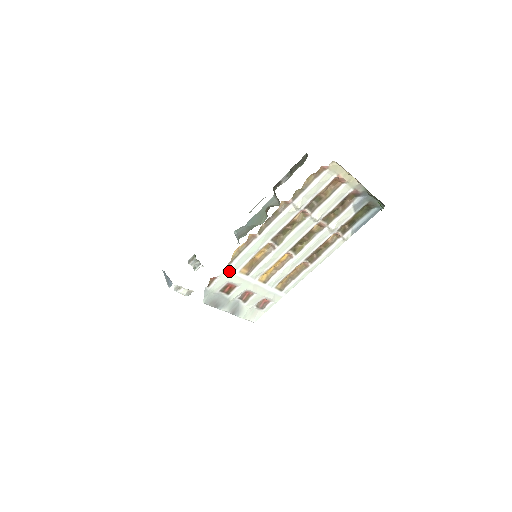
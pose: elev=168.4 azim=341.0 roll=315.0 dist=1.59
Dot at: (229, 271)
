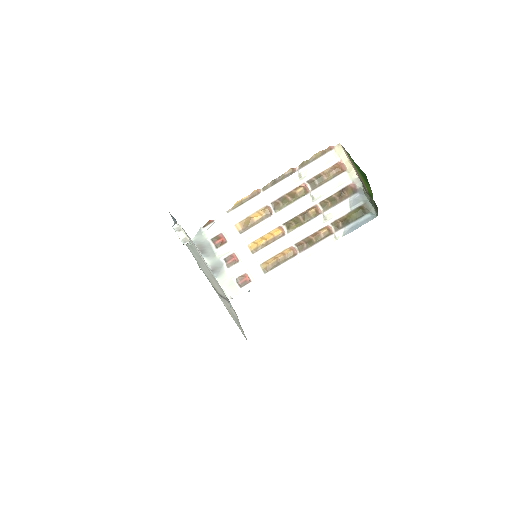
Dot at: (226, 219)
